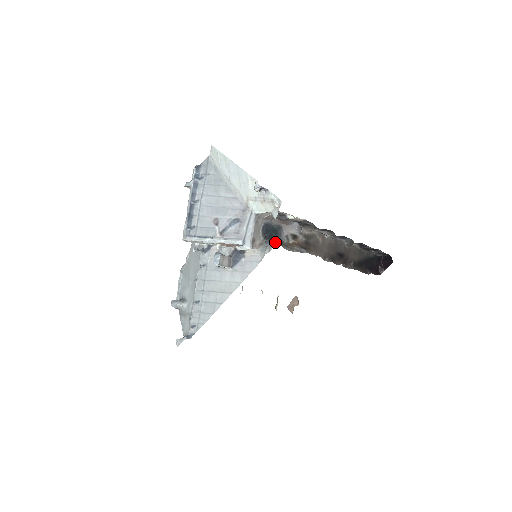
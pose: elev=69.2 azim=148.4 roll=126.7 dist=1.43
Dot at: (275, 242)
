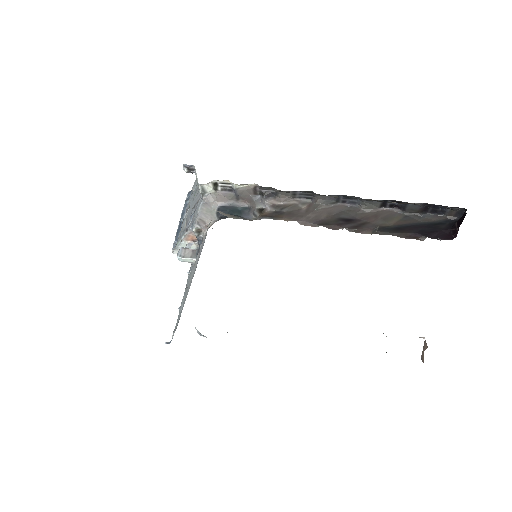
Dot at: occluded
